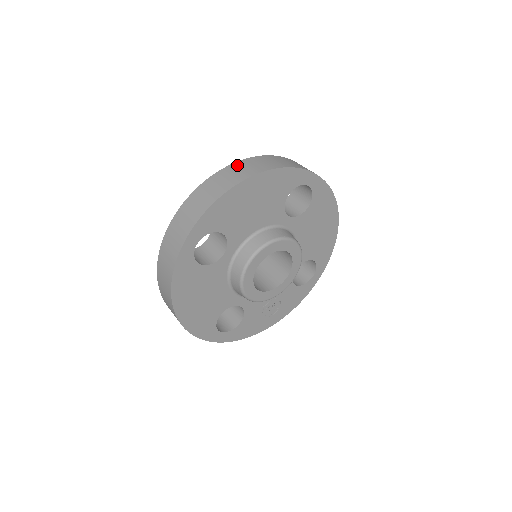
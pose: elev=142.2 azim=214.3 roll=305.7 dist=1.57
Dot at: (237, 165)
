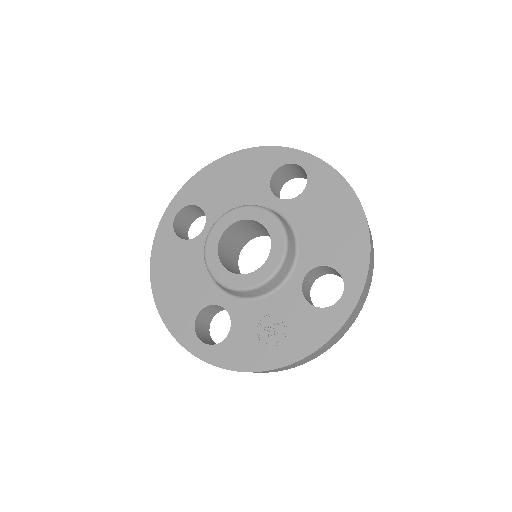
Dot at: occluded
